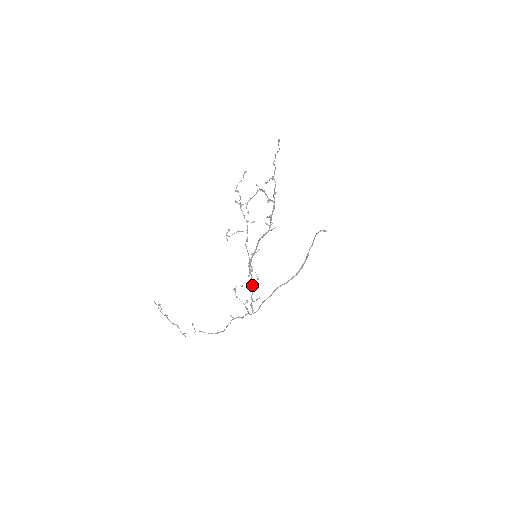
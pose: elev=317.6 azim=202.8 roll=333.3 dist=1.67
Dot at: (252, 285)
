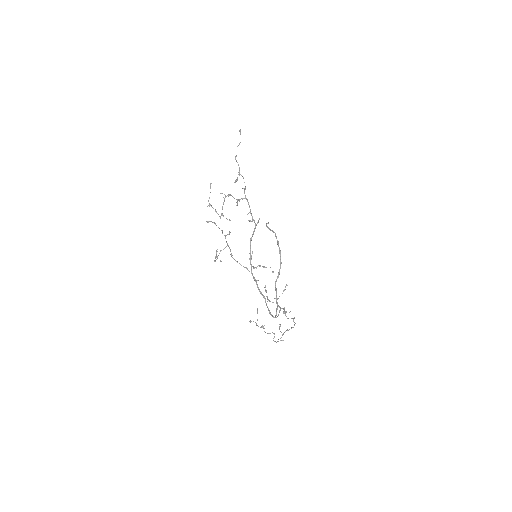
Dot at: (260, 292)
